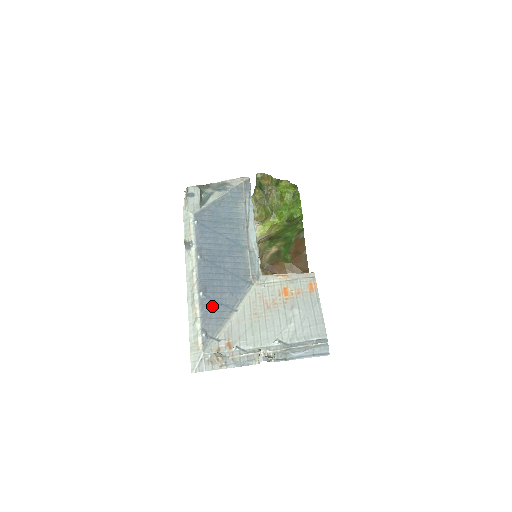
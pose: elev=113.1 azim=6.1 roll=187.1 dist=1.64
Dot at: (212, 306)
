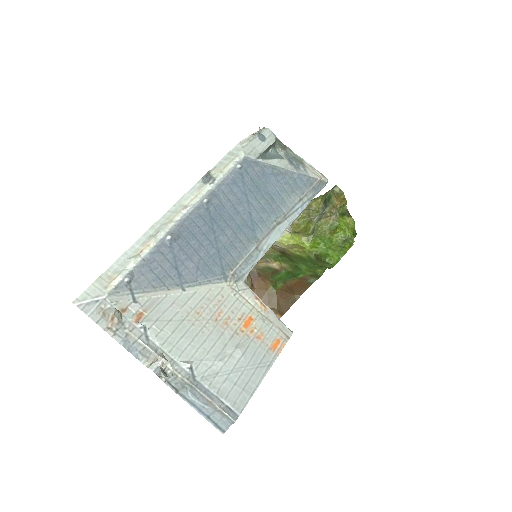
Dot at: (166, 260)
